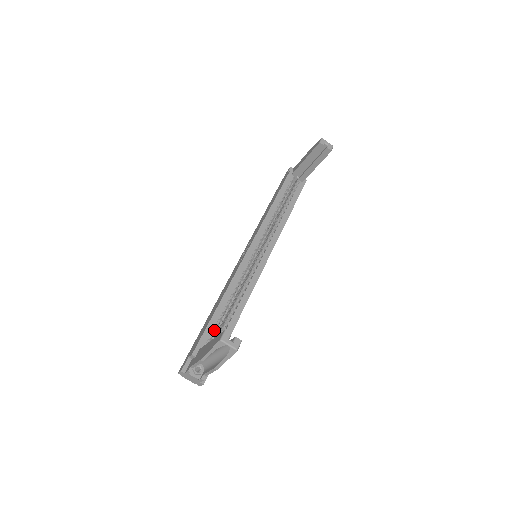
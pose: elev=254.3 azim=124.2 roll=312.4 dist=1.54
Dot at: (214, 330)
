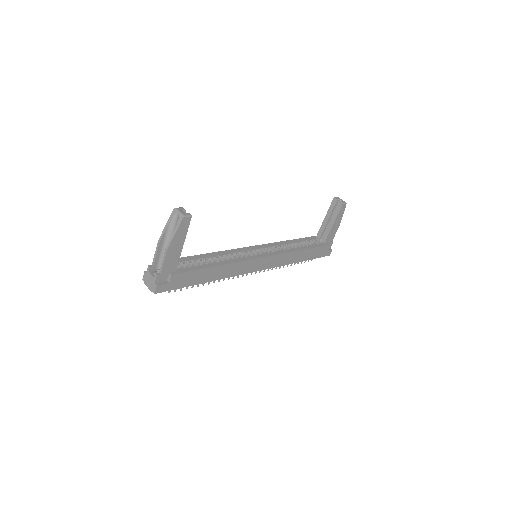
Dot at: (188, 261)
